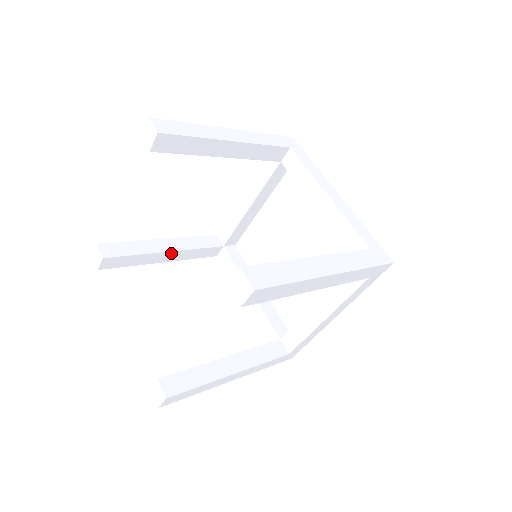
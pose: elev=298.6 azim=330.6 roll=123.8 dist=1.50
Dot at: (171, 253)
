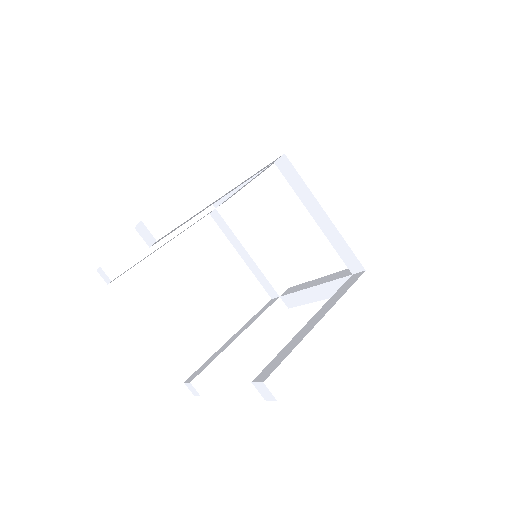
Dot at: occluded
